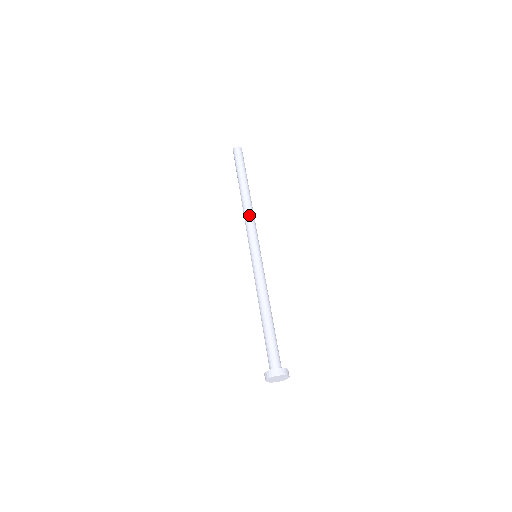
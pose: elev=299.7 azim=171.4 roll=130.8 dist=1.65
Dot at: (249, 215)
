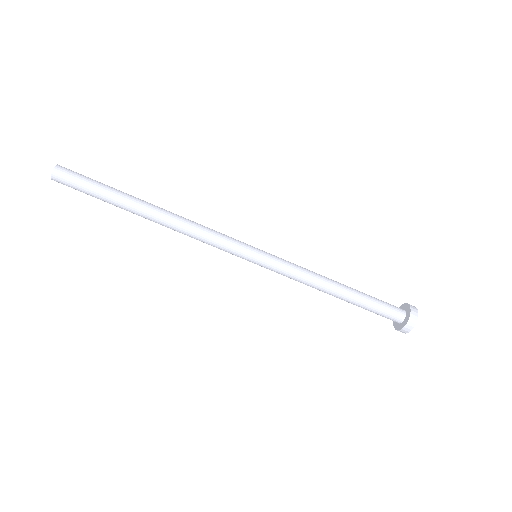
Dot at: (195, 228)
